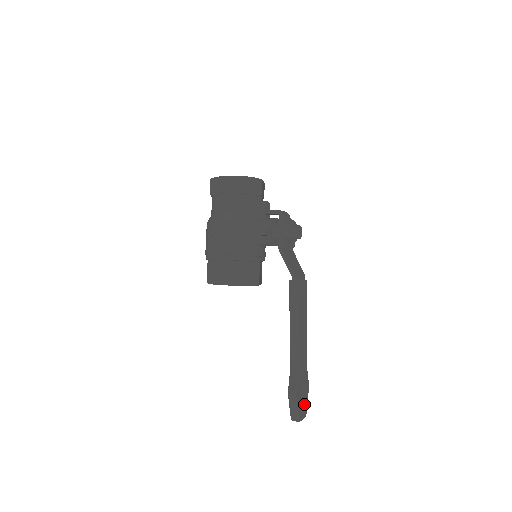
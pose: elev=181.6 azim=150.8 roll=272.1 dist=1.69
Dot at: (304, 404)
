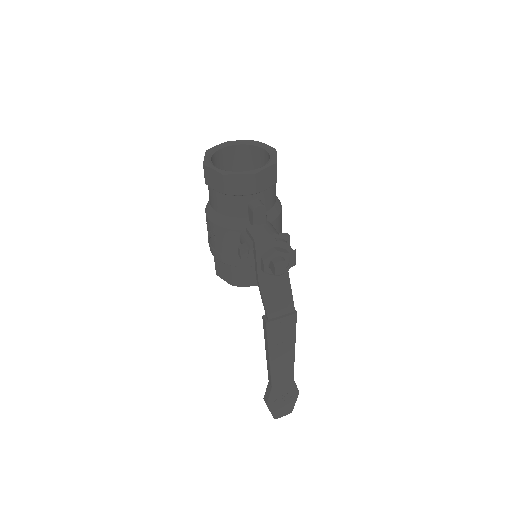
Dot at: (287, 406)
